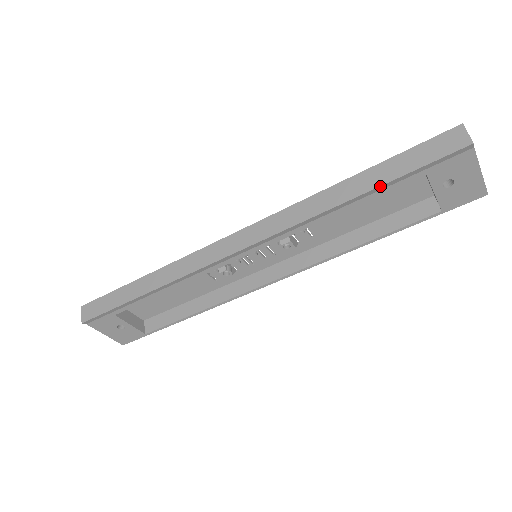
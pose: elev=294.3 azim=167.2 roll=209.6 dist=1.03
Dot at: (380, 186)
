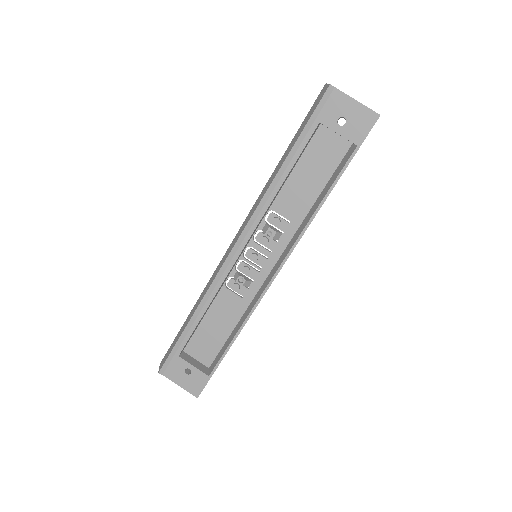
Dot at: (293, 146)
